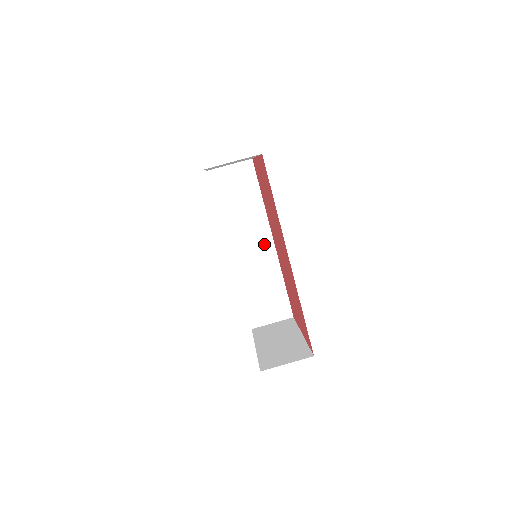
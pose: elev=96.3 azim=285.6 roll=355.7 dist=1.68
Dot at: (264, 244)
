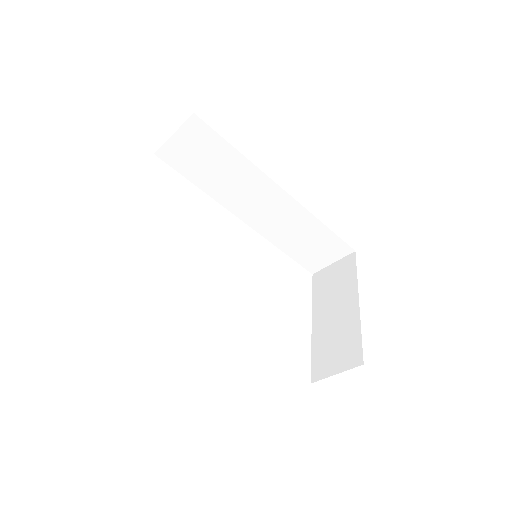
Dot at: (275, 198)
